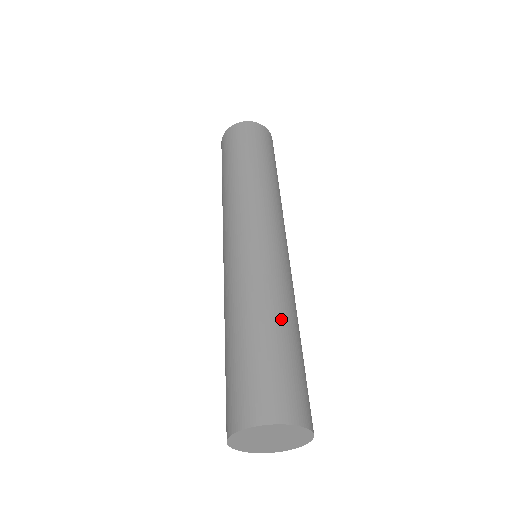
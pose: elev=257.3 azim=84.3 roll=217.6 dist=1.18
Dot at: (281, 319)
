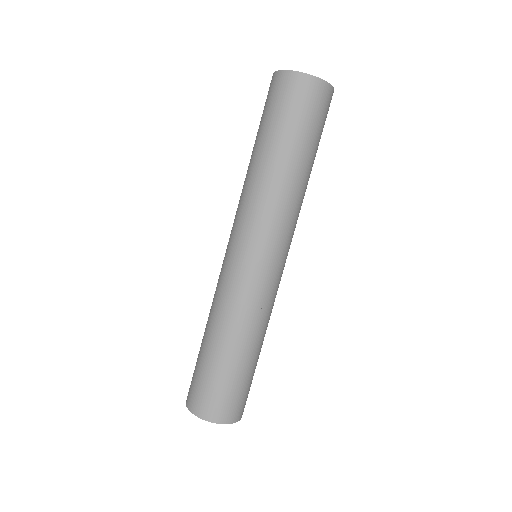
Dot at: (258, 348)
